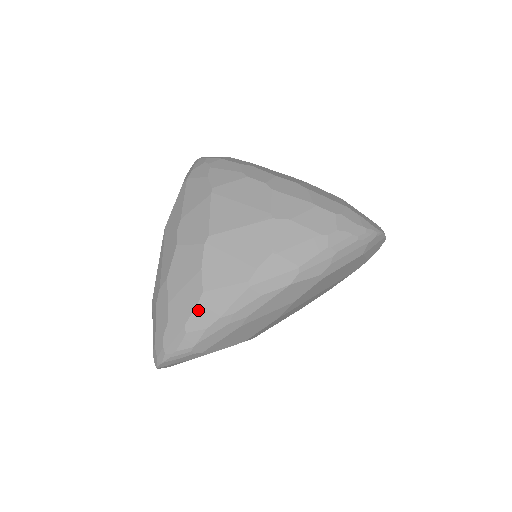
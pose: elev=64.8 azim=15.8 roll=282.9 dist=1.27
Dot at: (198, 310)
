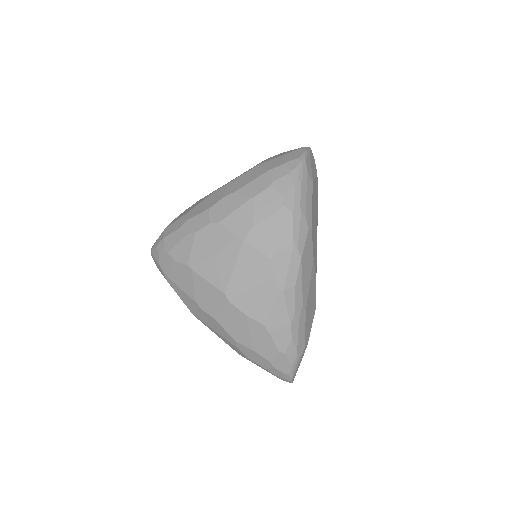
Dot at: (275, 336)
